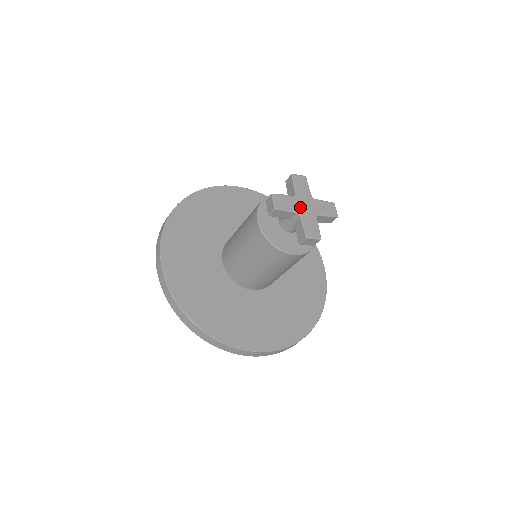
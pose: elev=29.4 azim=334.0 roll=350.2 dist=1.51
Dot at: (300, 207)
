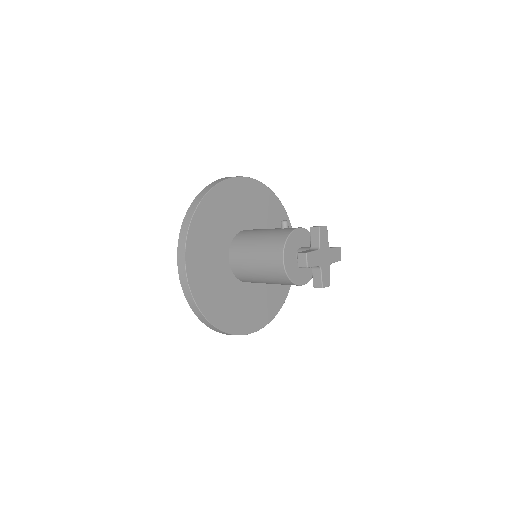
Dot at: (321, 260)
